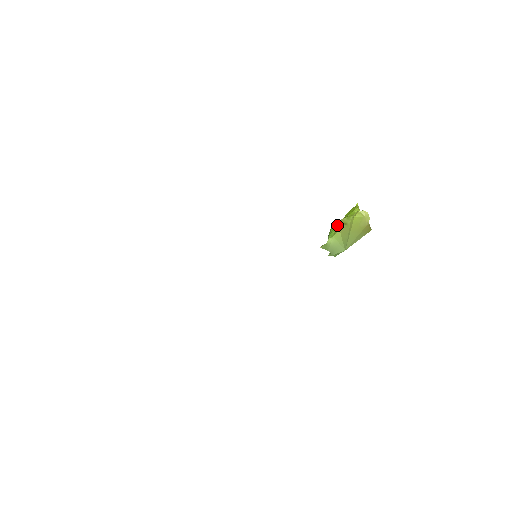
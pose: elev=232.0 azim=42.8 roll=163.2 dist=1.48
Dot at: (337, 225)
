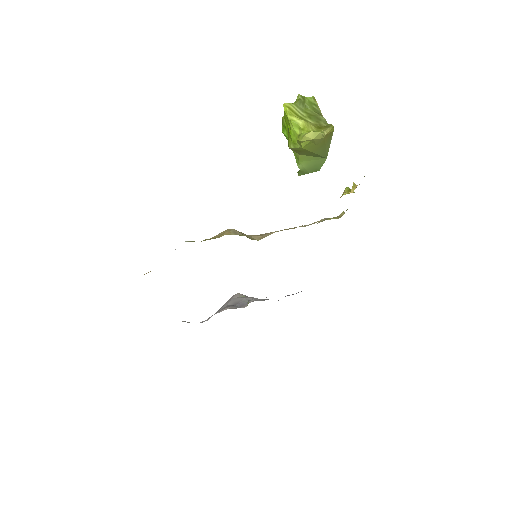
Dot at: occluded
